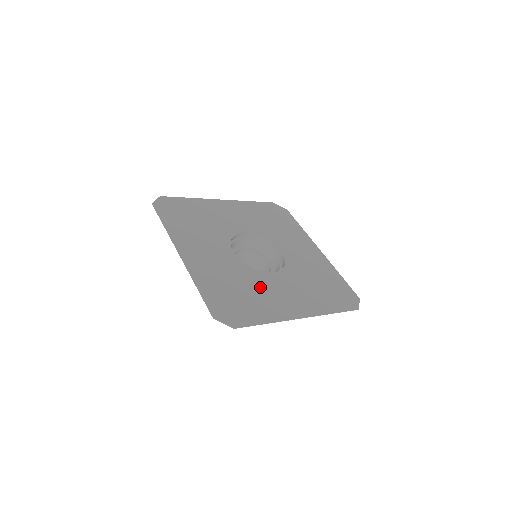
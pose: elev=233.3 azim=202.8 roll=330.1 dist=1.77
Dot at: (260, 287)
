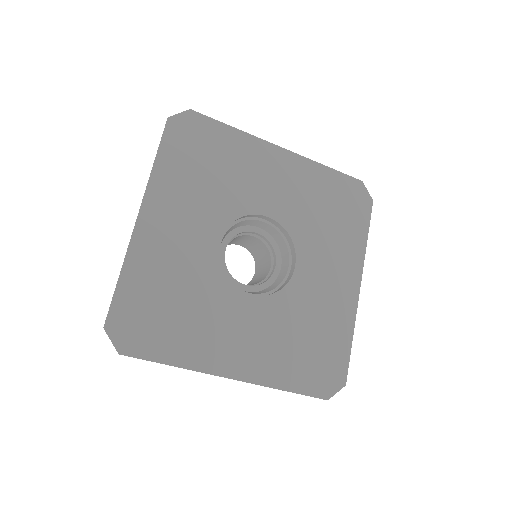
Dot at: (211, 310)
